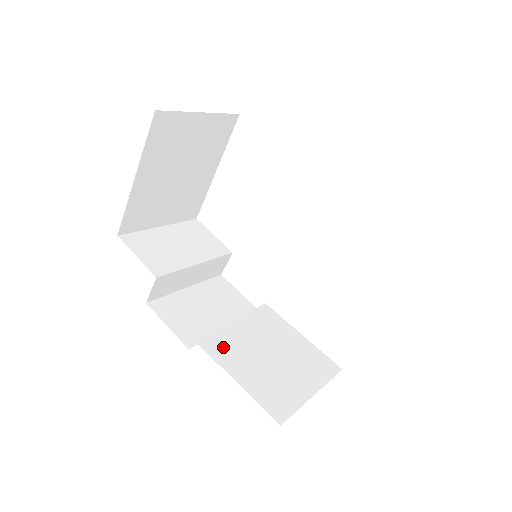
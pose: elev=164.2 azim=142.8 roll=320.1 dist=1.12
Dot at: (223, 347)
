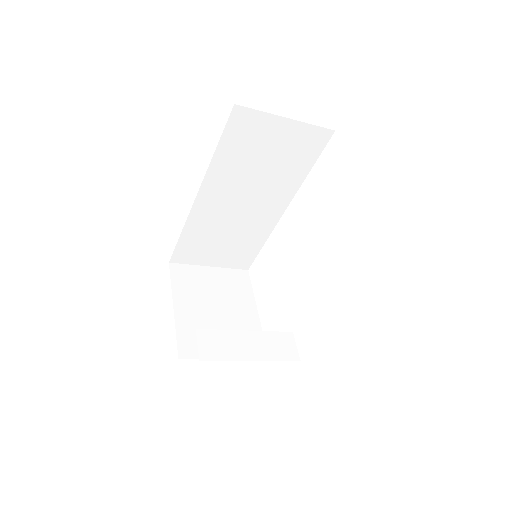
Dot at: occluded
